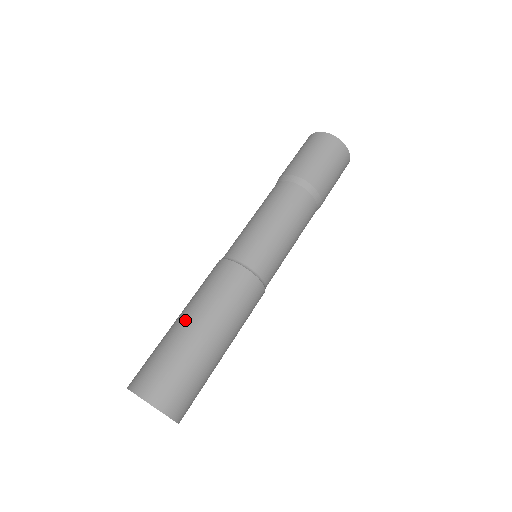
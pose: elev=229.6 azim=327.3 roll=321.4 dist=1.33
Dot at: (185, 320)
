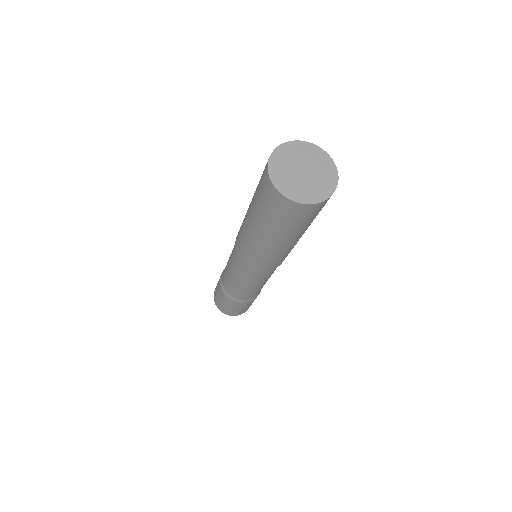
Dot at: occluded
